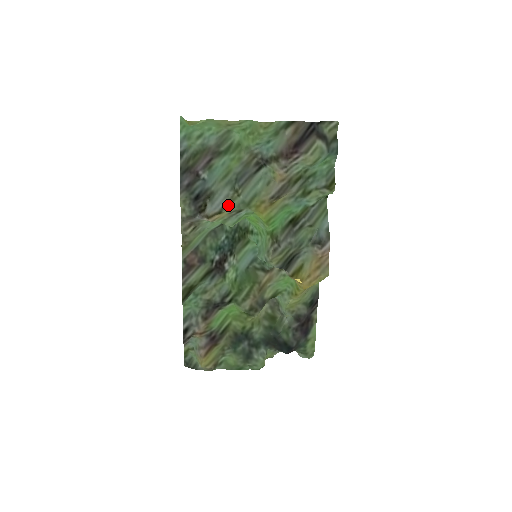
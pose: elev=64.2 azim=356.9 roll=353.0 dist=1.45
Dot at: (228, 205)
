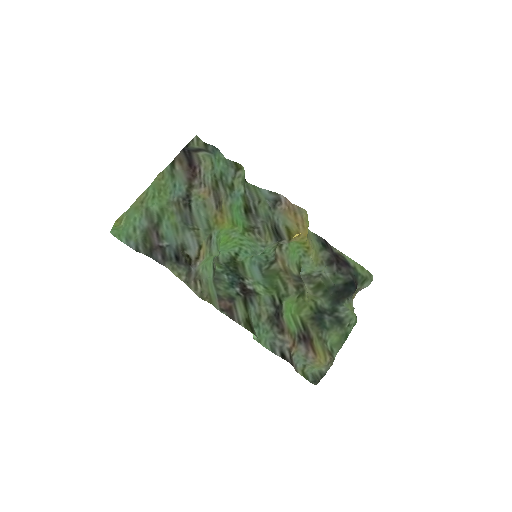
Dot at: (199, 239)
